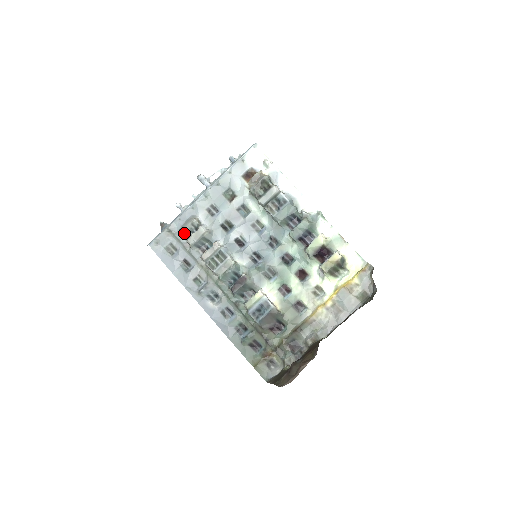
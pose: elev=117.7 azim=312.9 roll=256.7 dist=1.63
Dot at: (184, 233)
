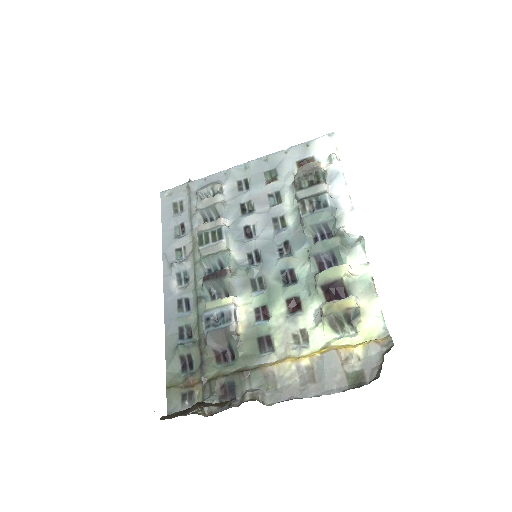
Dot at: (199, 194)
